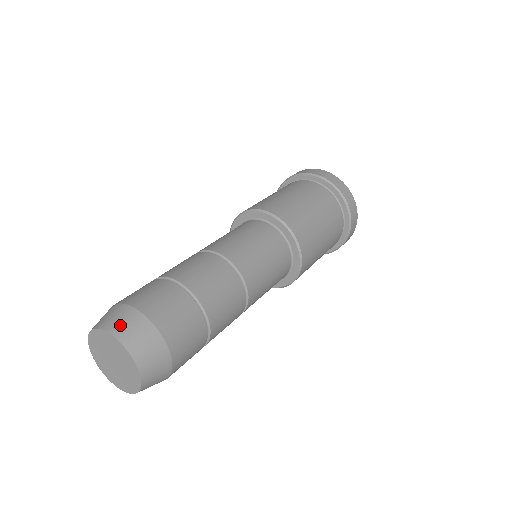
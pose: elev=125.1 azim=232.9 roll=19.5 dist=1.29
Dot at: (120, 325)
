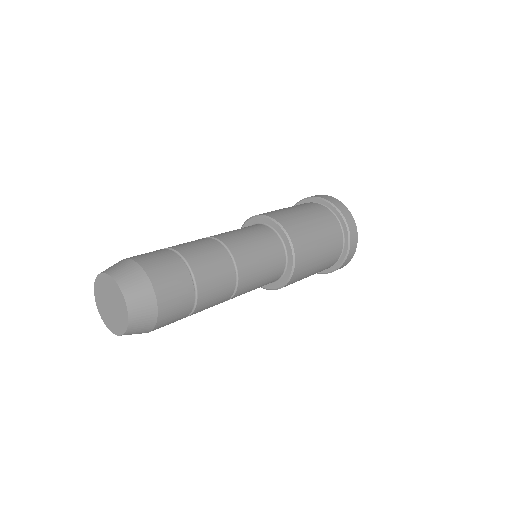
Dot at: (130, 284)
